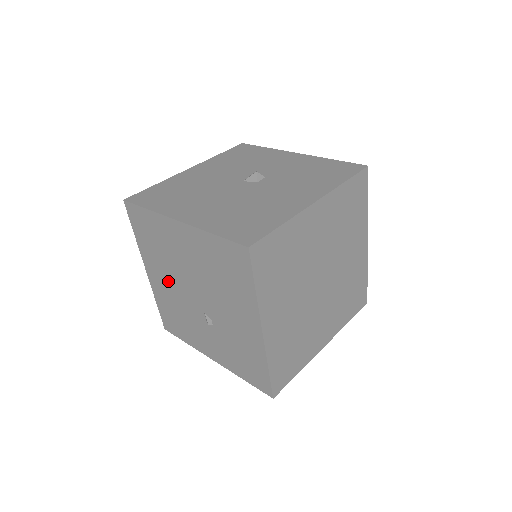
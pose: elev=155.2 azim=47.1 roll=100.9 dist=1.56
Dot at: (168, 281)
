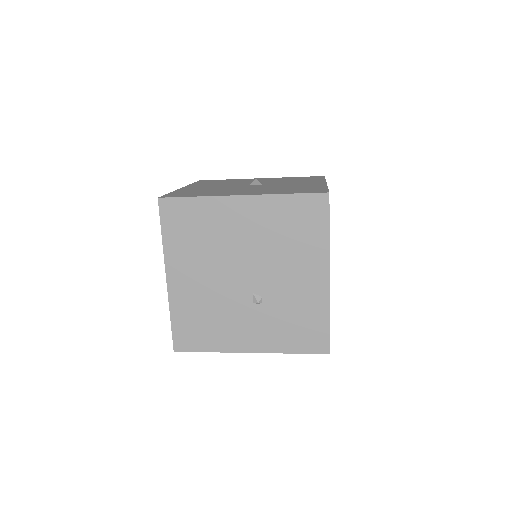
Dot at: (203, 276)
